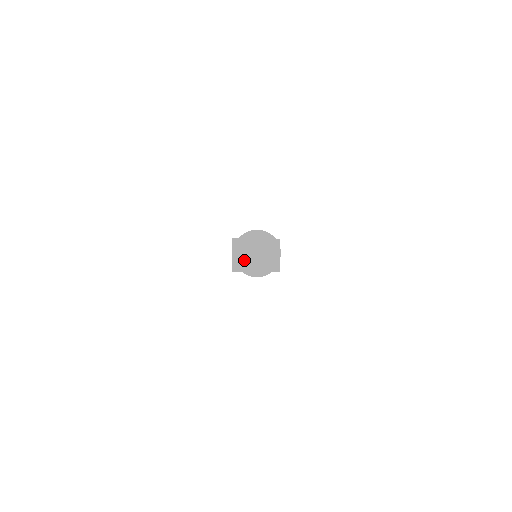
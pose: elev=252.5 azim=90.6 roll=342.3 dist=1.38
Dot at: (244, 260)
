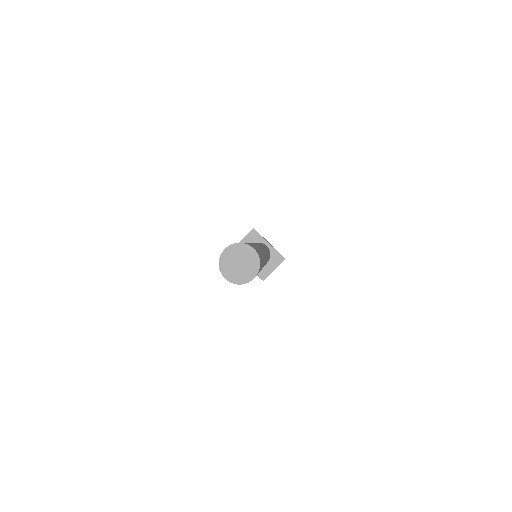
Dot at: (227, 260)
